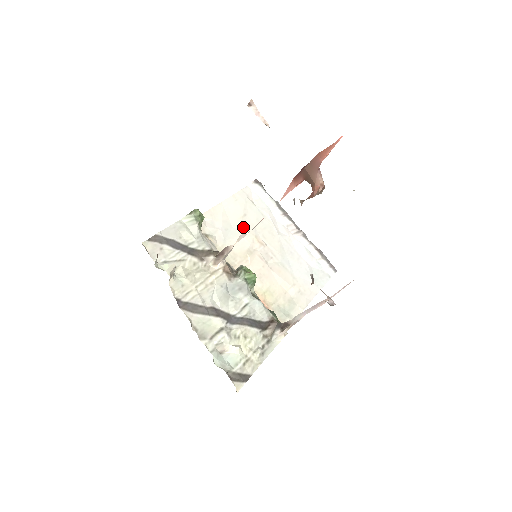
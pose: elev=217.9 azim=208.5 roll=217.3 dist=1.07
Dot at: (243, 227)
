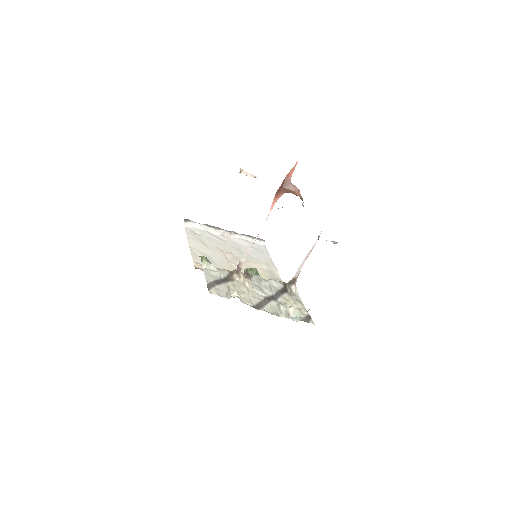
Dot at: (212, 251)
